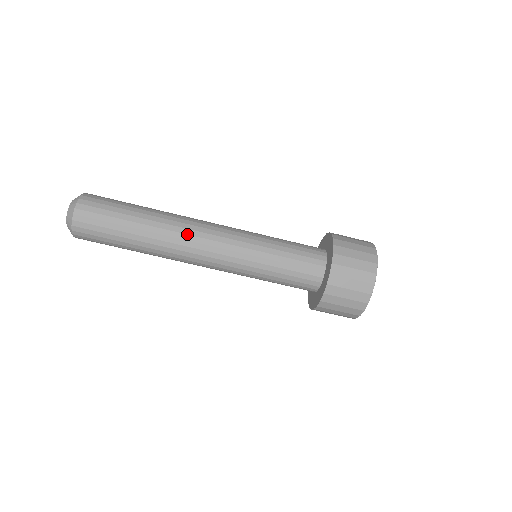
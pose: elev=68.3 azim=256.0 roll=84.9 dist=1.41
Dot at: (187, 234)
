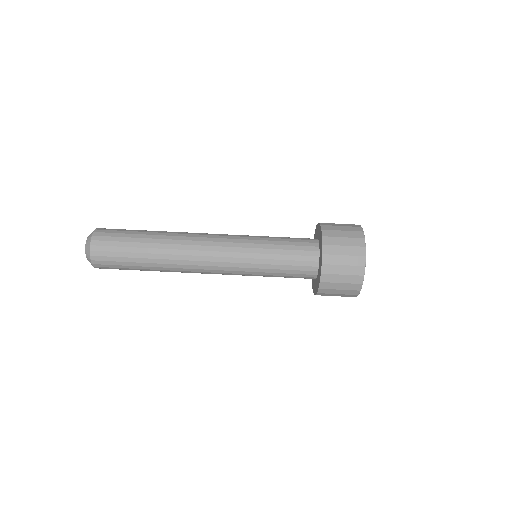
Dot at: (189, 255)
